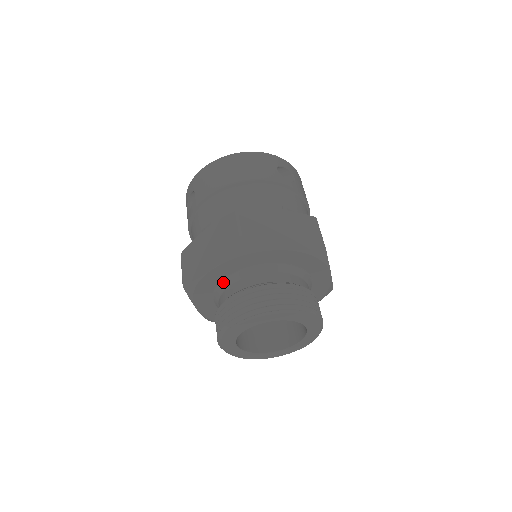
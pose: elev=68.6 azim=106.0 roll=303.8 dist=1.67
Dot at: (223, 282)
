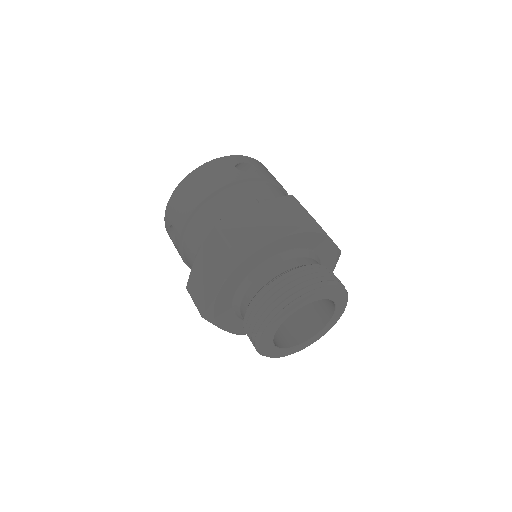
Dot at: (236, 296)
